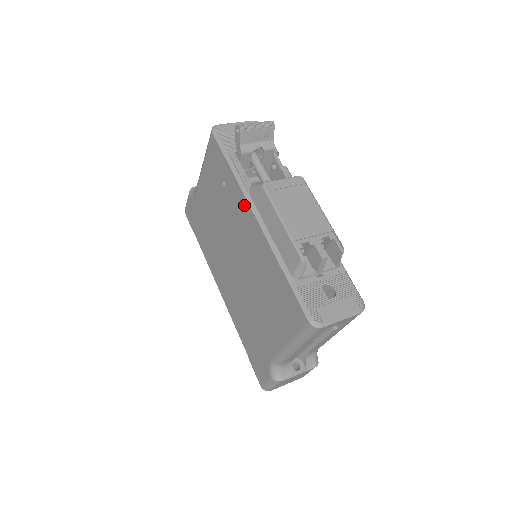
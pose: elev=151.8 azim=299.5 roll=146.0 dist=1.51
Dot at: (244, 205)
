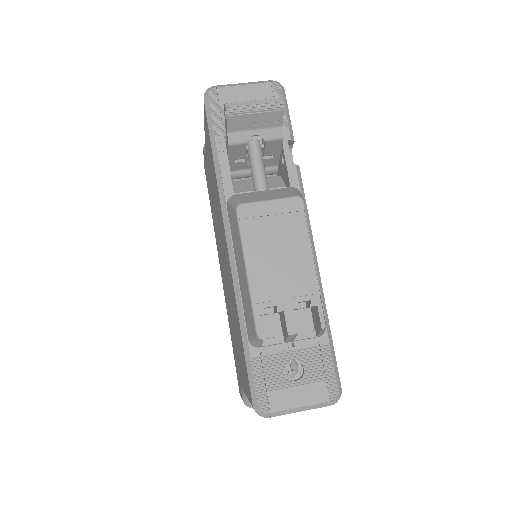
Dot at: (221, 218)
